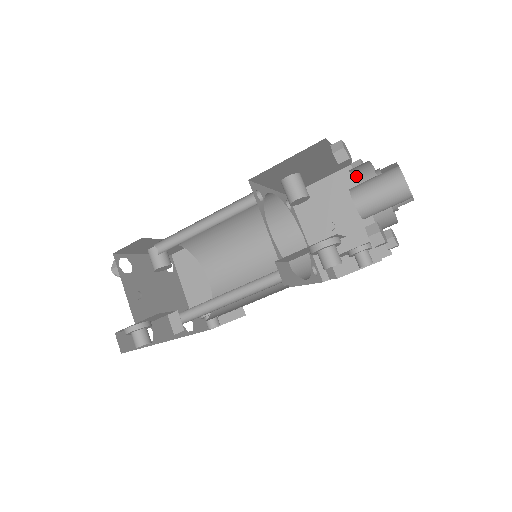
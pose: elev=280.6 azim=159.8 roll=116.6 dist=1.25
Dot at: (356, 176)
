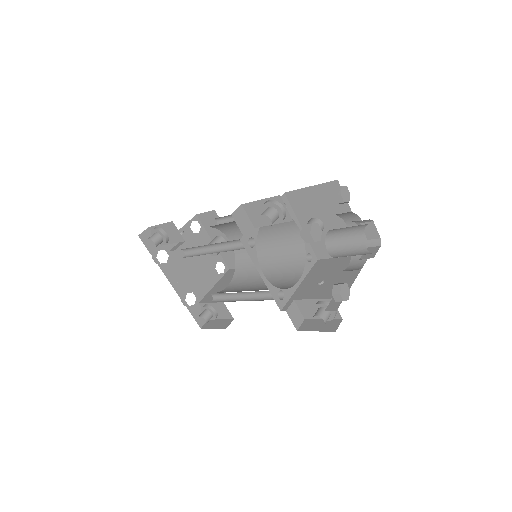
Dot at: occluded
